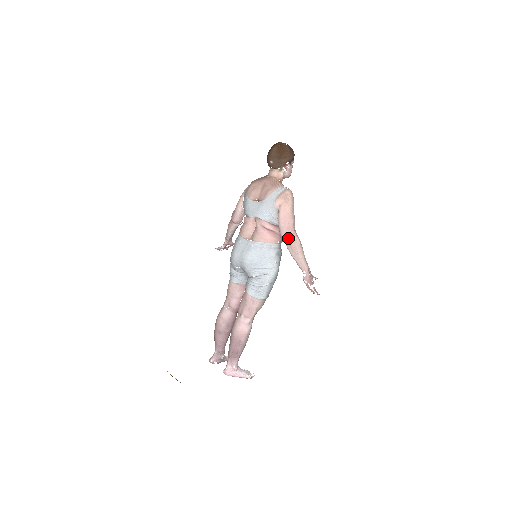
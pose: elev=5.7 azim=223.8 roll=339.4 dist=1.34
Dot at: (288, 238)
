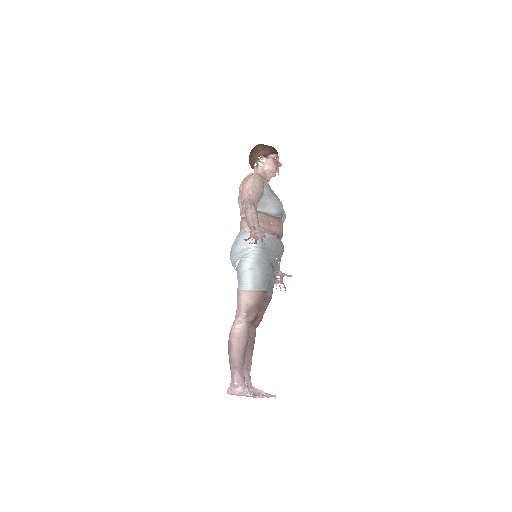
Dot at: (244, 210)
